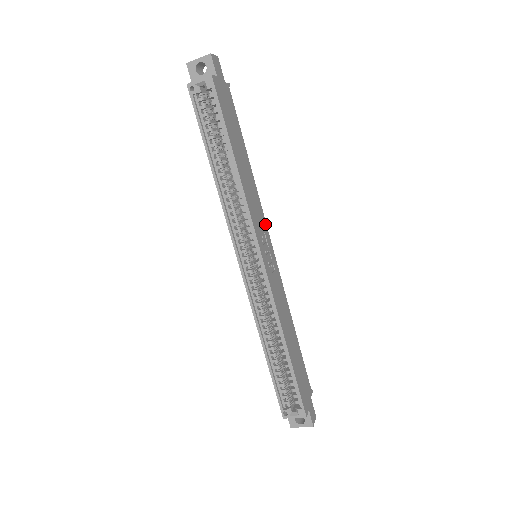
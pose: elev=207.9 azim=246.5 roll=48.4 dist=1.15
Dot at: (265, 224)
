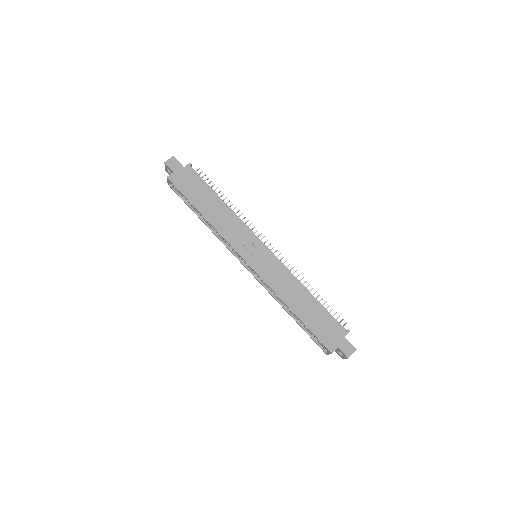
Dot at: (251, 233)
